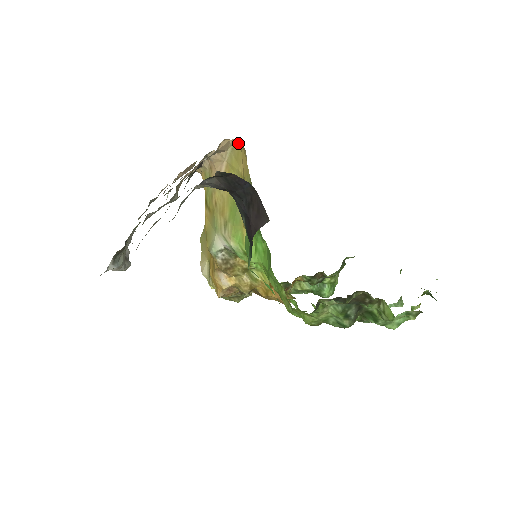
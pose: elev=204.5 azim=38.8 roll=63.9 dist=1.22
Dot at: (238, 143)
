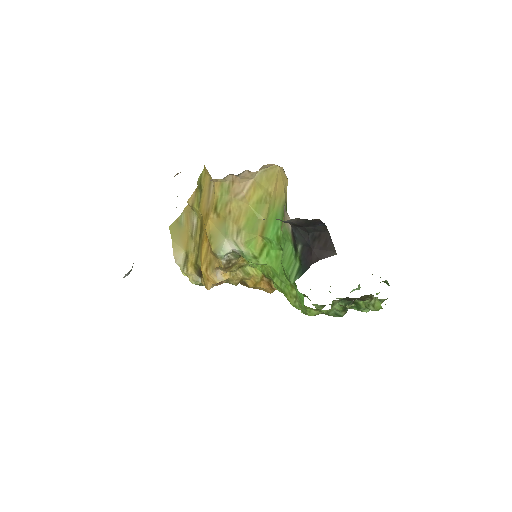
Dot at: (275, 168)
